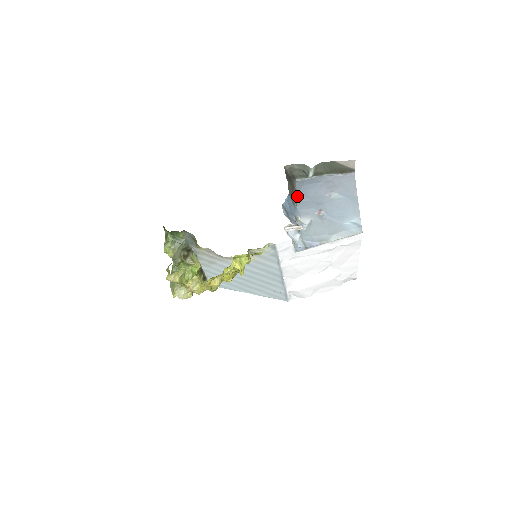
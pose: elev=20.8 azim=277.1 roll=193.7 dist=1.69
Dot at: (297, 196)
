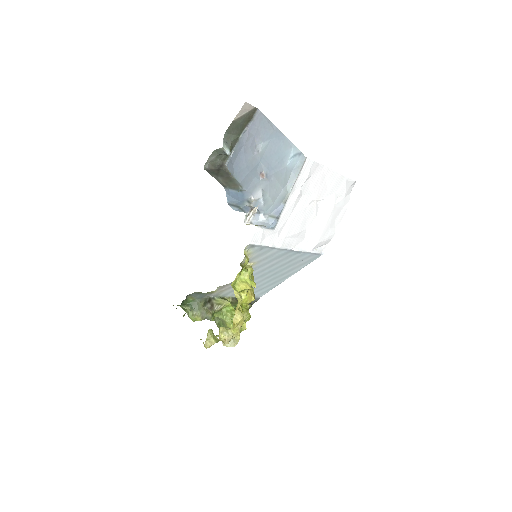
Dot at: (236, 179)
